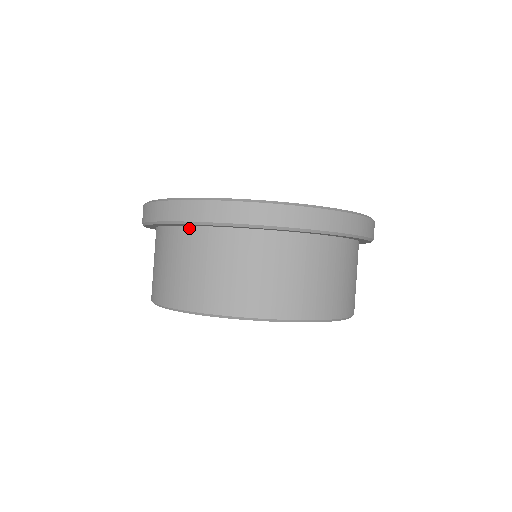
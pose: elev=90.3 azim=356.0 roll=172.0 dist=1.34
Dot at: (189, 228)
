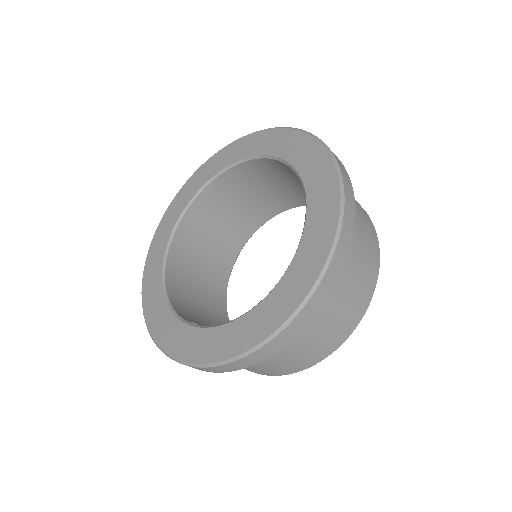
Dot at: occluded
